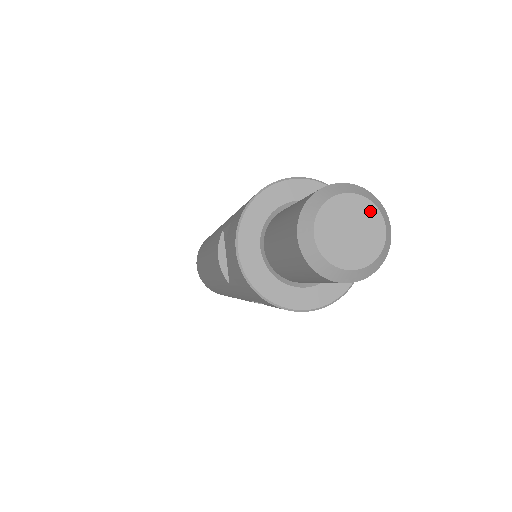
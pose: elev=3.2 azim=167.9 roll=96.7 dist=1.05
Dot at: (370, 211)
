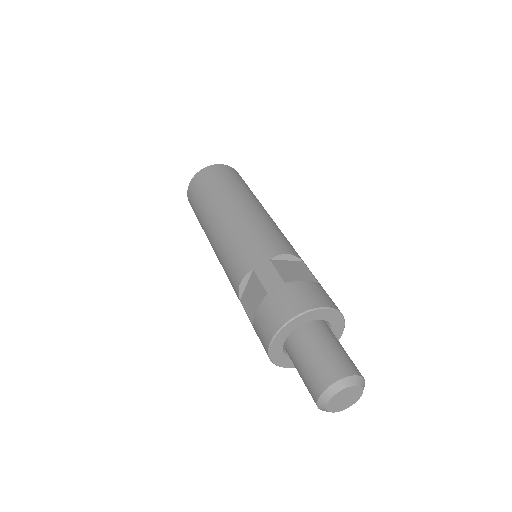
Dot at: (359, 392)
